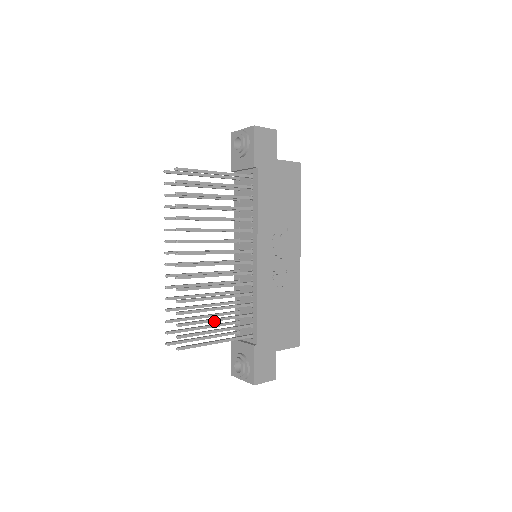
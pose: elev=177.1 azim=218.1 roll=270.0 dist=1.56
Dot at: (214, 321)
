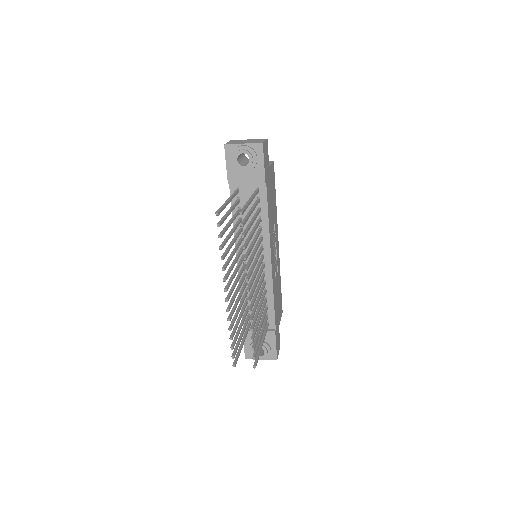
Dot at: occluded
